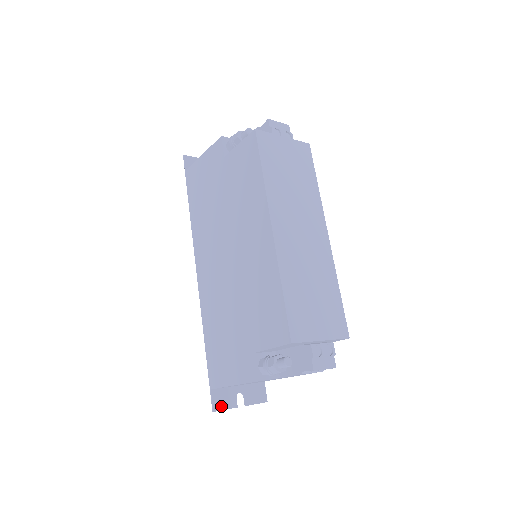
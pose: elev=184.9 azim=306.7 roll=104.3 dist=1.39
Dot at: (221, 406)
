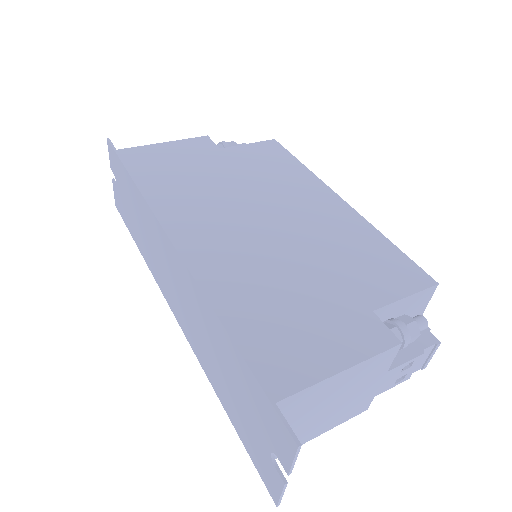
Dot at: (293, 447)
